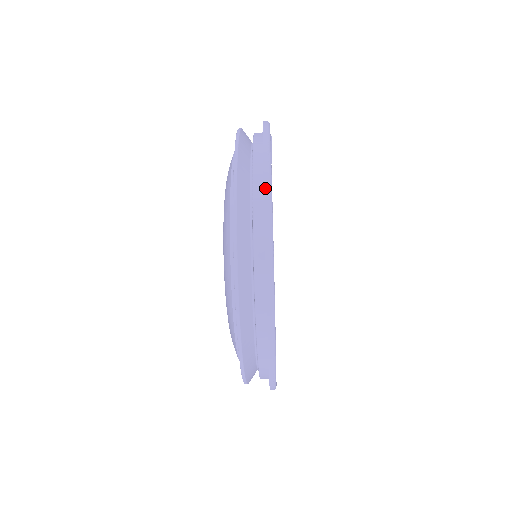
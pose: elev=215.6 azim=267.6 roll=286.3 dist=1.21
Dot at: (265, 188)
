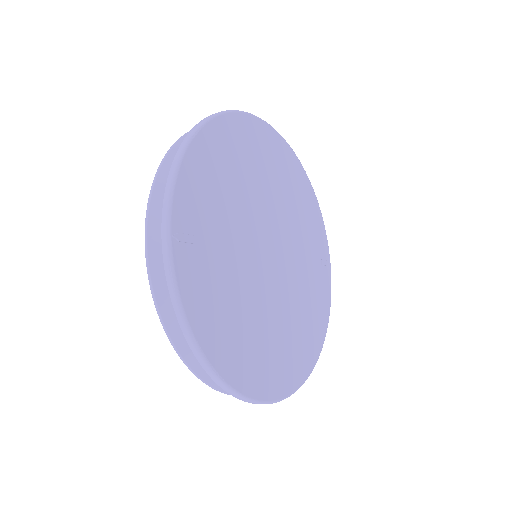
Dot at: (183, 331)
